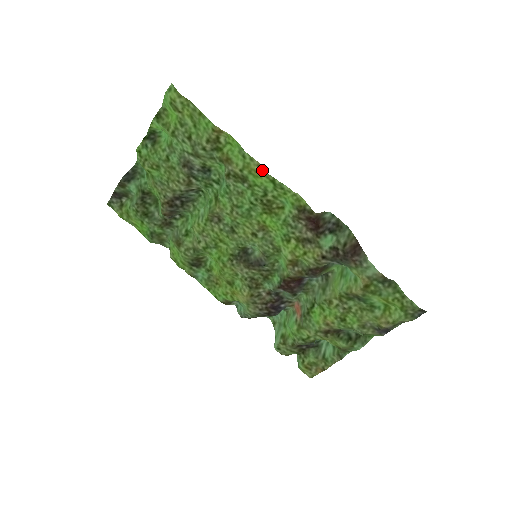
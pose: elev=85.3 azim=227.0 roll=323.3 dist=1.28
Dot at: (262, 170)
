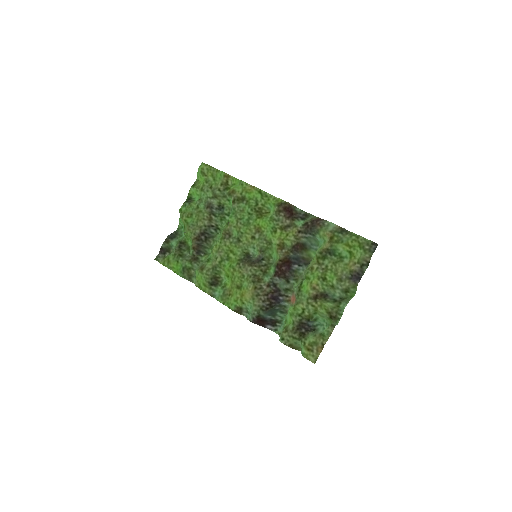
Dot at: (253, 188)
